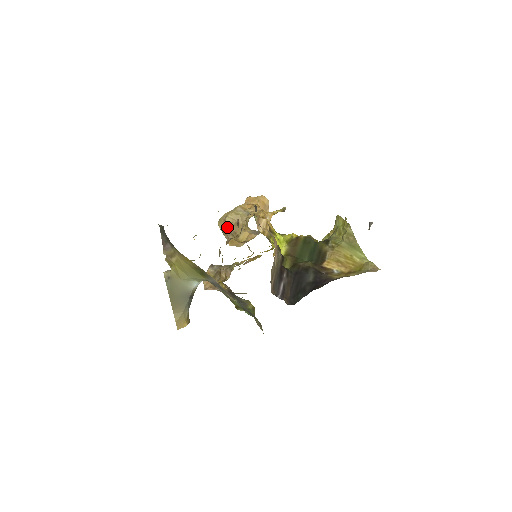
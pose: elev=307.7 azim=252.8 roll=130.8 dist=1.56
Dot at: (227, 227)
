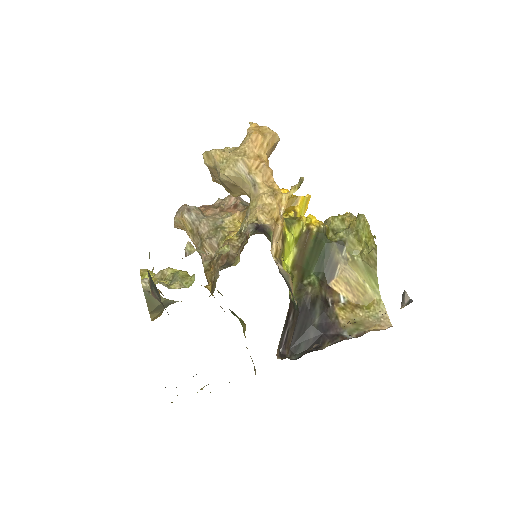
Dot at: occluded
